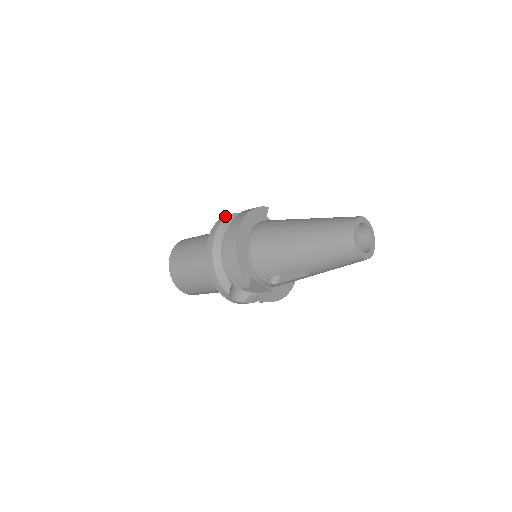
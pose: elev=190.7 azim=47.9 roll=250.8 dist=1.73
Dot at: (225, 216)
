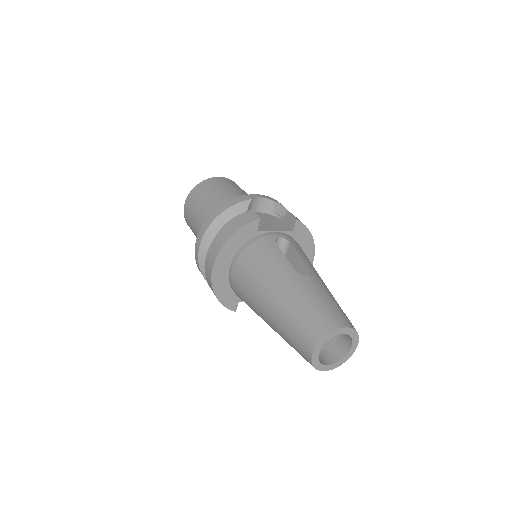
Dot at: (214, 215)
